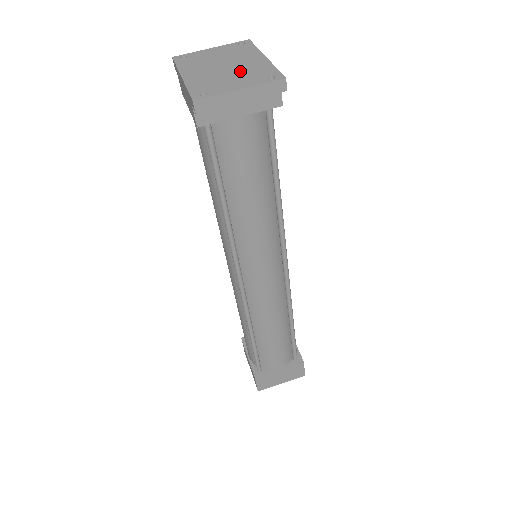
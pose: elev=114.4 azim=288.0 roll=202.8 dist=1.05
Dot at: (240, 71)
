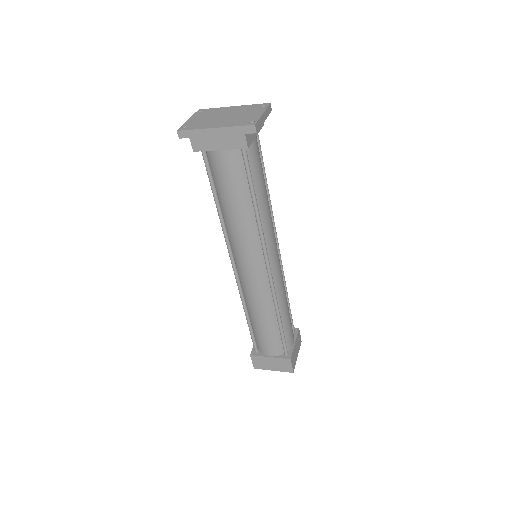
Dot at: (240, 112)
